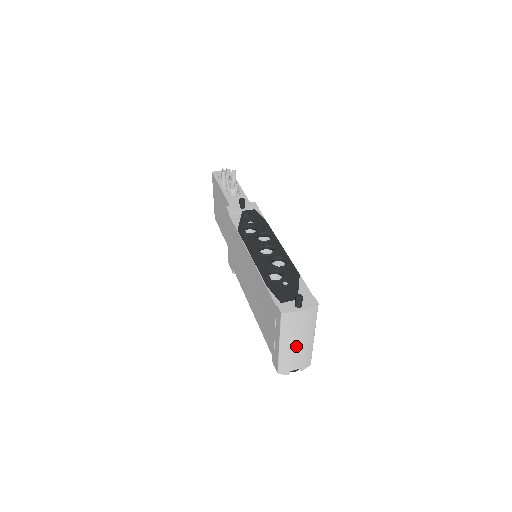
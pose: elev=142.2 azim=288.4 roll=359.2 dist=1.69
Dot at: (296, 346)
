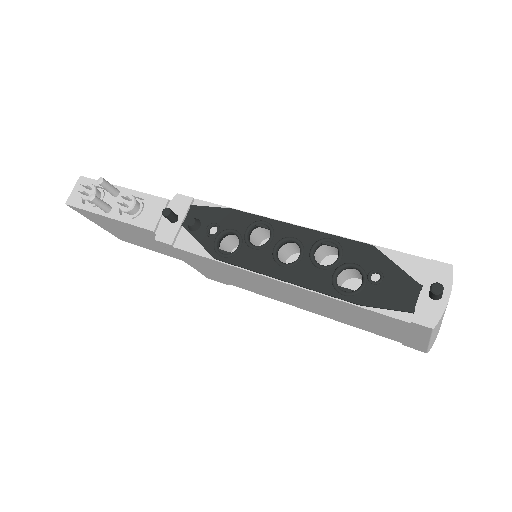
Dot at: occluded
